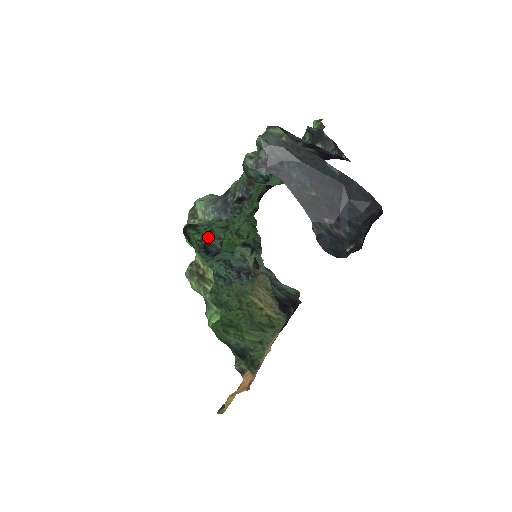
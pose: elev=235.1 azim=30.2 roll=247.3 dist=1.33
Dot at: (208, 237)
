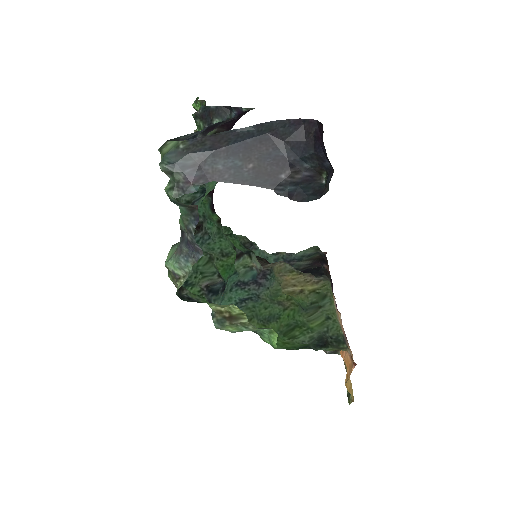
Dot at: (204, 281)
